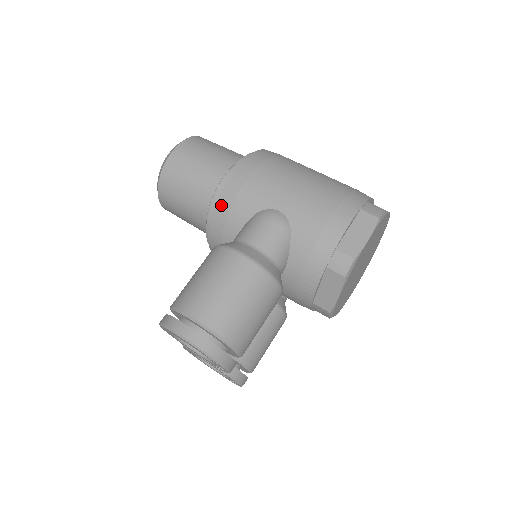
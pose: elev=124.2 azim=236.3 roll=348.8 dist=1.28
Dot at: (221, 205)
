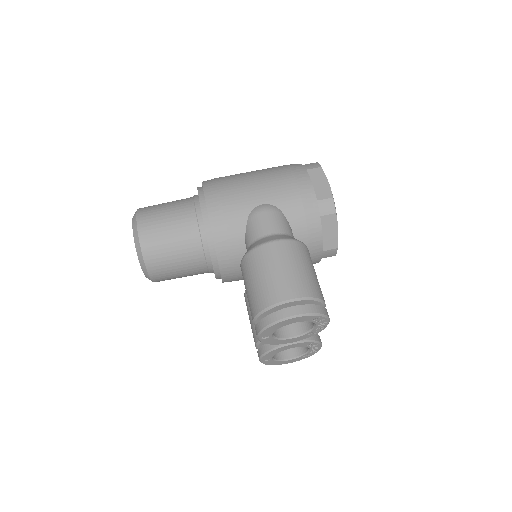
Dot at: (217, 231)
